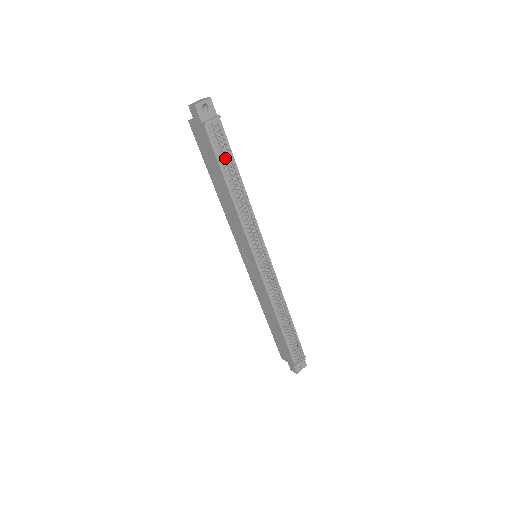
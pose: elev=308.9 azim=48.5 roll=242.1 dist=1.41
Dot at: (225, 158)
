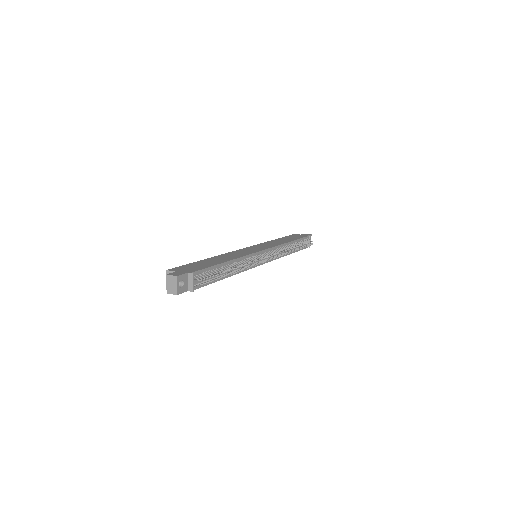
Dot at: (214, 277)
